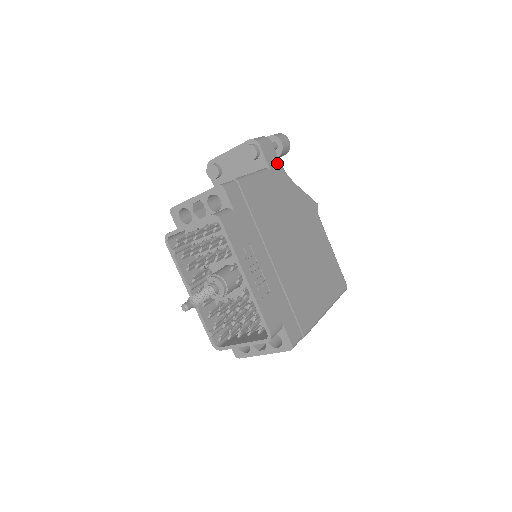
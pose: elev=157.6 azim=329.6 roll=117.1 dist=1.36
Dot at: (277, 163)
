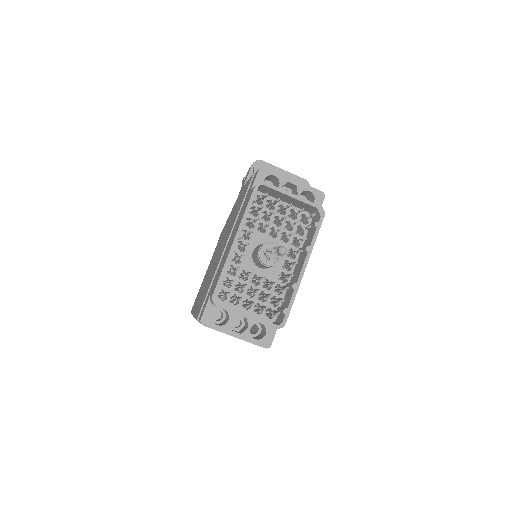
Dot at: occluded
